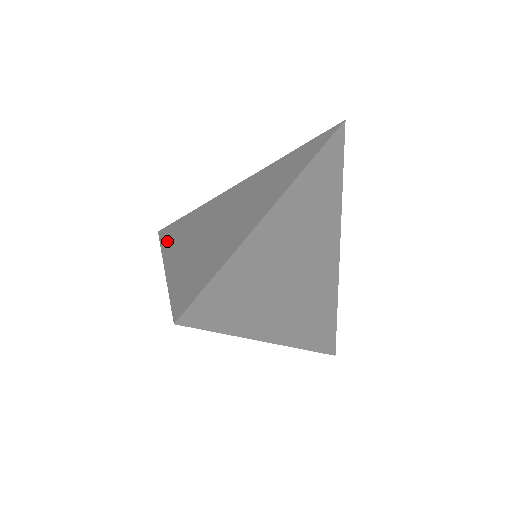
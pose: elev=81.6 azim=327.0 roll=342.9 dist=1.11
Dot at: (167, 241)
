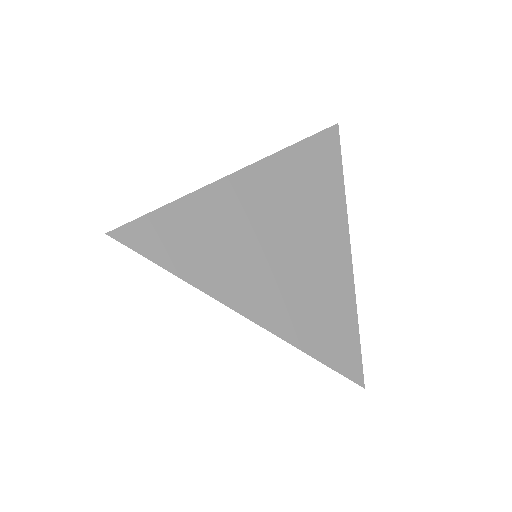
Dot at: occluded
